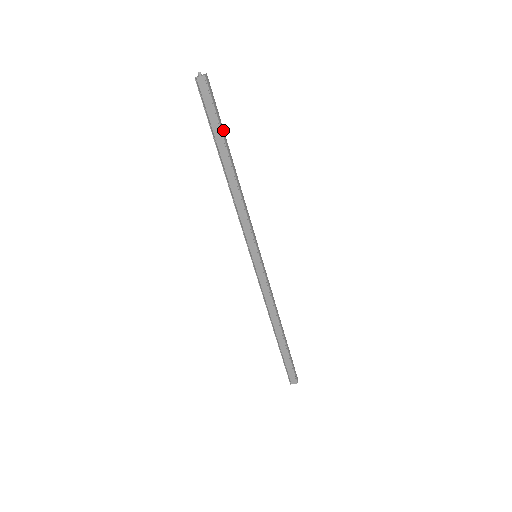
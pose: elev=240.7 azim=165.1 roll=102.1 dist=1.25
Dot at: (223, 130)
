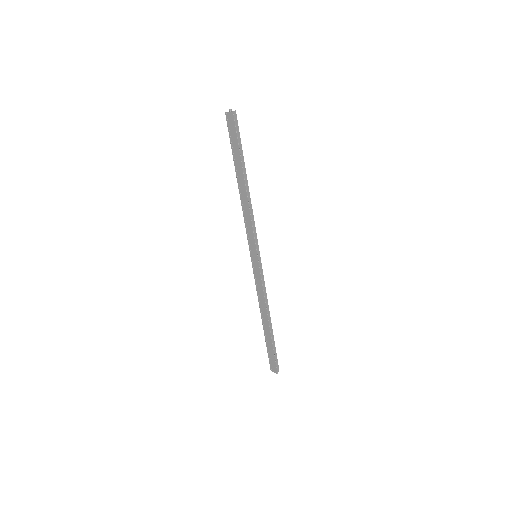
Dot at: (240, 153)
